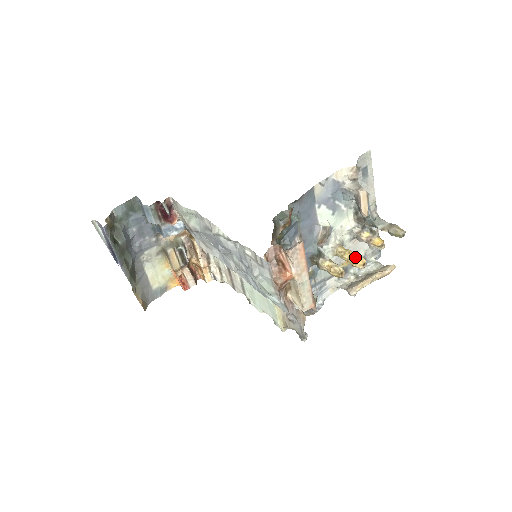
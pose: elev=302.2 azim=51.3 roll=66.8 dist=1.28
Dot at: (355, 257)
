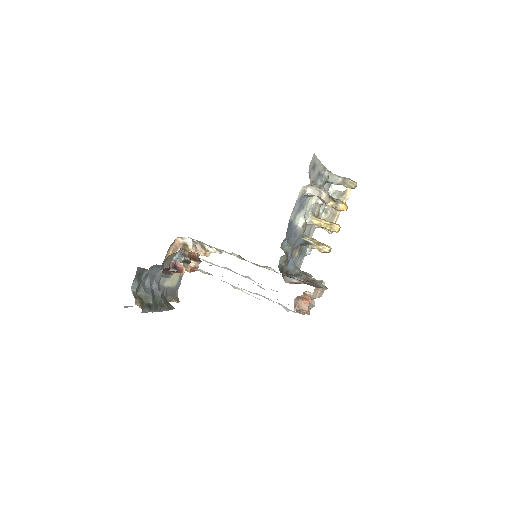
Dot at: (331, 227)
